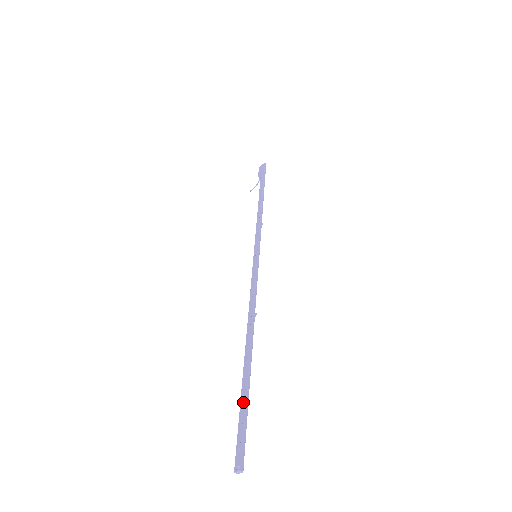
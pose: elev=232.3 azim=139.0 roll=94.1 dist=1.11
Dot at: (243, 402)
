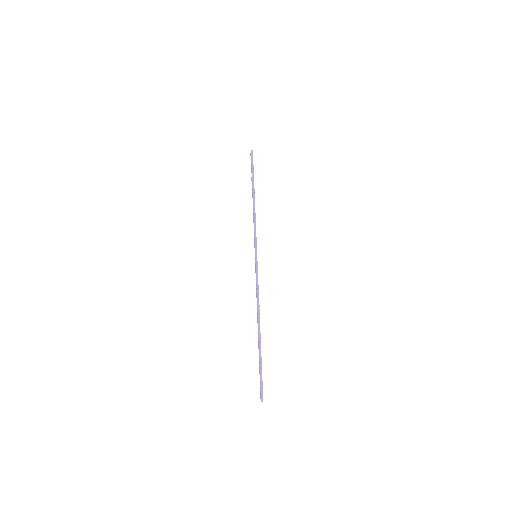
Dot at: (259, 366)
